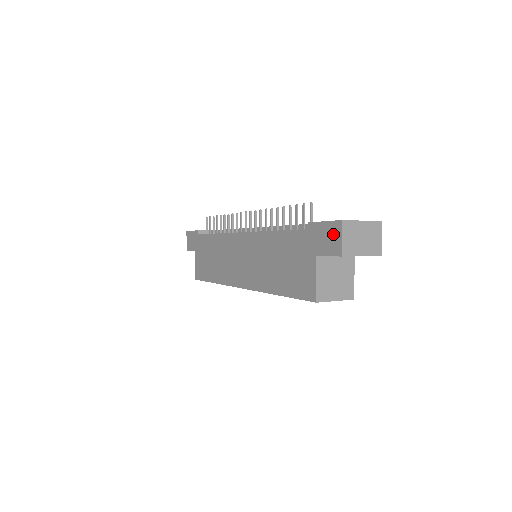
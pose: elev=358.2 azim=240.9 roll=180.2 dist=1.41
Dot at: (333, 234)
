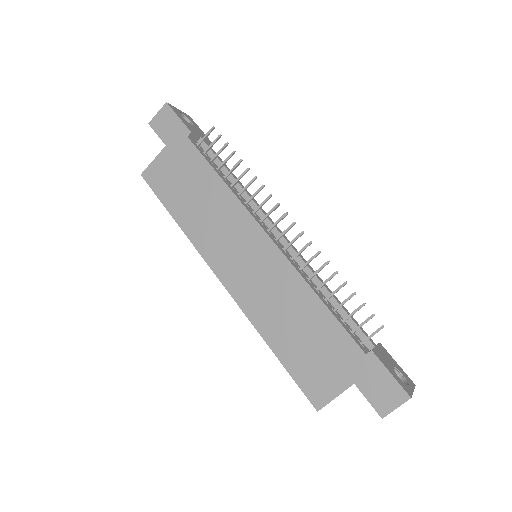
Dot at: (391, 395)
